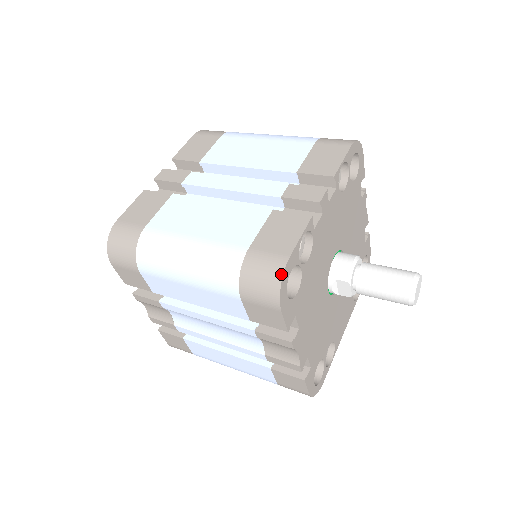
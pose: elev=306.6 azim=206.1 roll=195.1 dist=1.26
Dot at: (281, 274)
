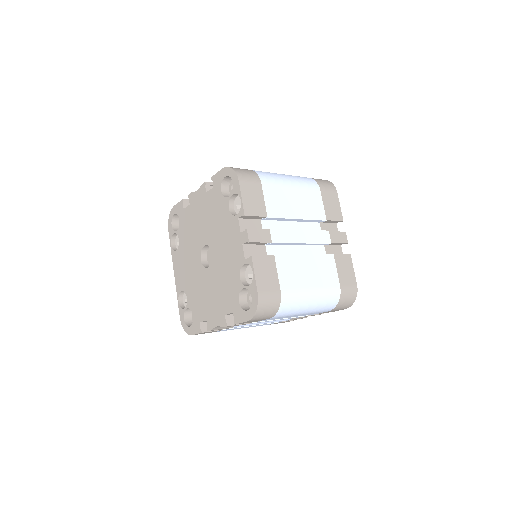
Dot at: (356, 295)
